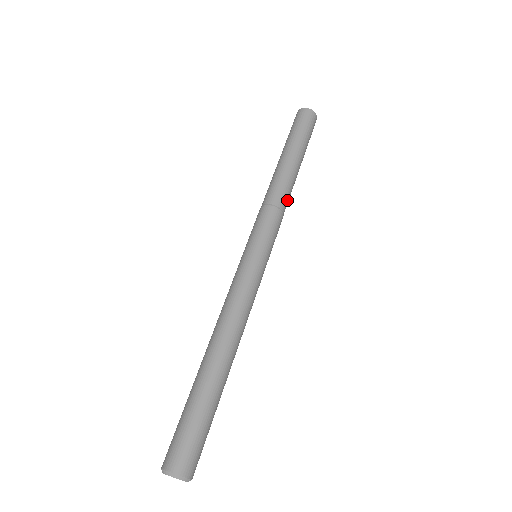
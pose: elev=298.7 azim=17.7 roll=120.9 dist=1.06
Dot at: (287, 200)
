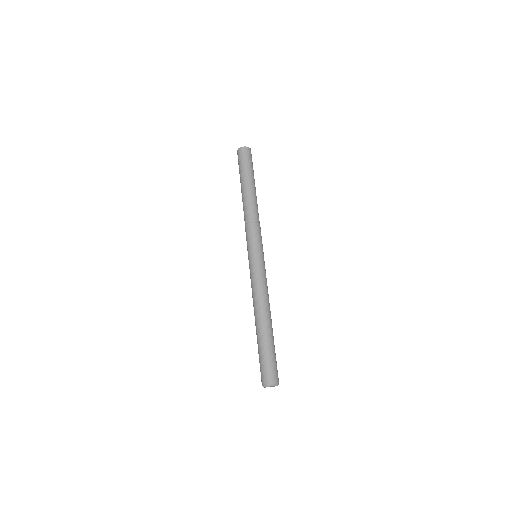
Dot at: (257, 214)
